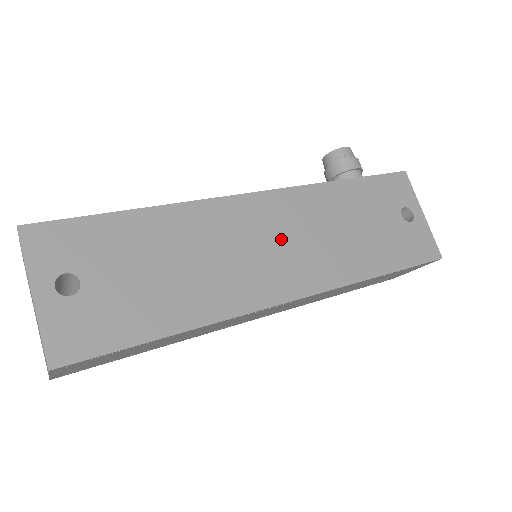
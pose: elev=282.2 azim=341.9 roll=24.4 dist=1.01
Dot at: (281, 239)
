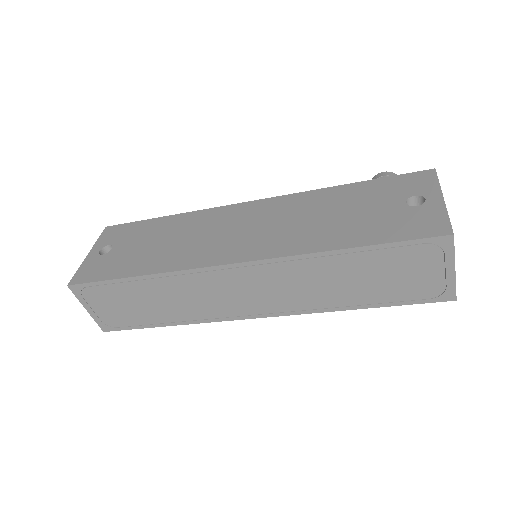
Dot at: (253, 226)
